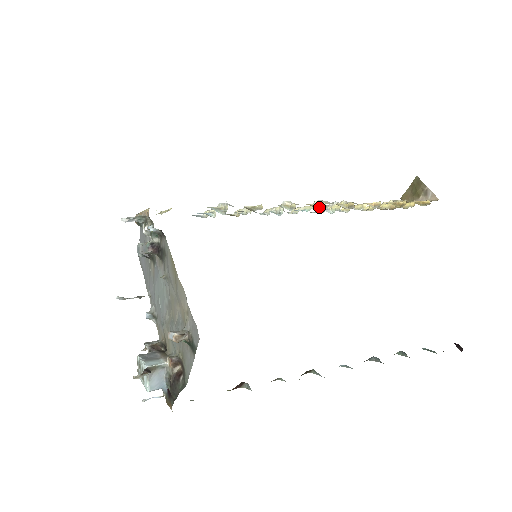
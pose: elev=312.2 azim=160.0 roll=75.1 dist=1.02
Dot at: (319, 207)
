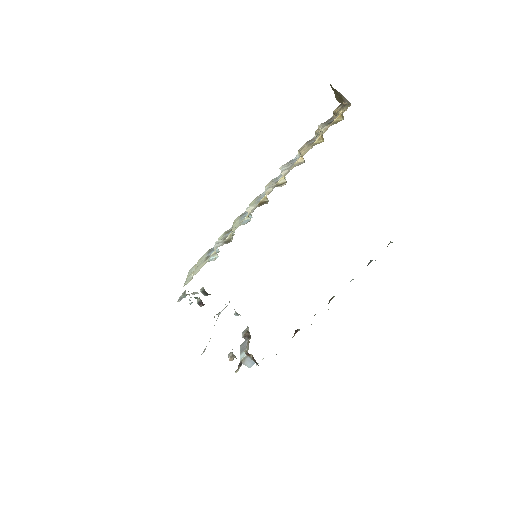
Dot at: (267, 198)
